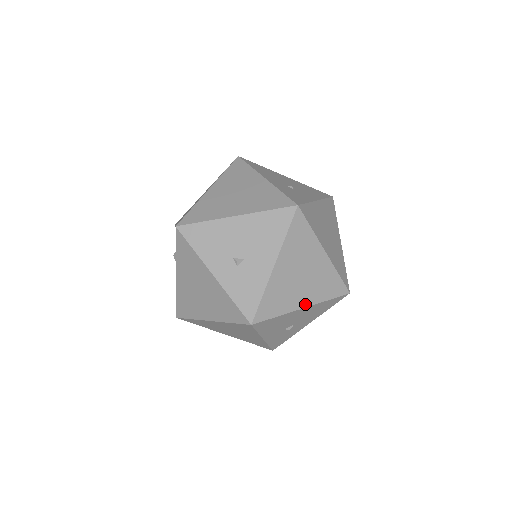
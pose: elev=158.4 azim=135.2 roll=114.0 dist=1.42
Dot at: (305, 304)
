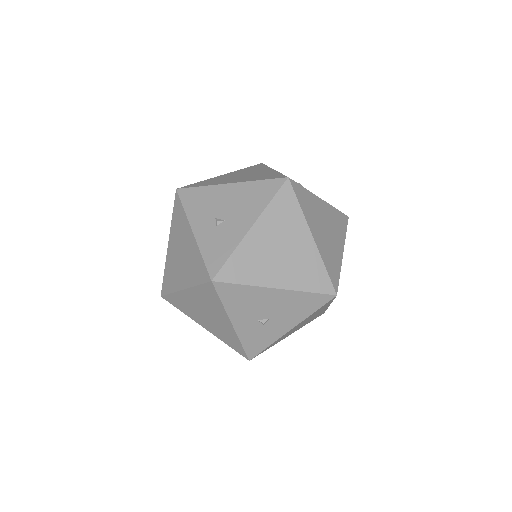
Dot at: (279, 285)
